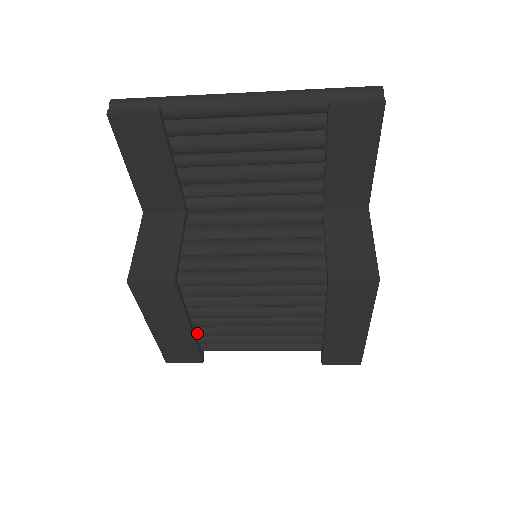
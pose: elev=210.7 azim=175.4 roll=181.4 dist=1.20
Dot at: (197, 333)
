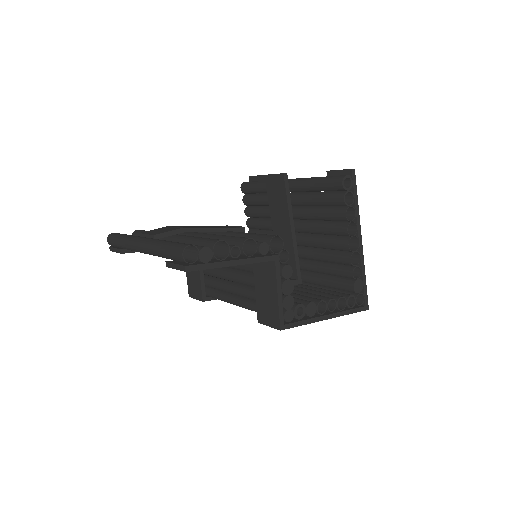
Dot at: occluded
